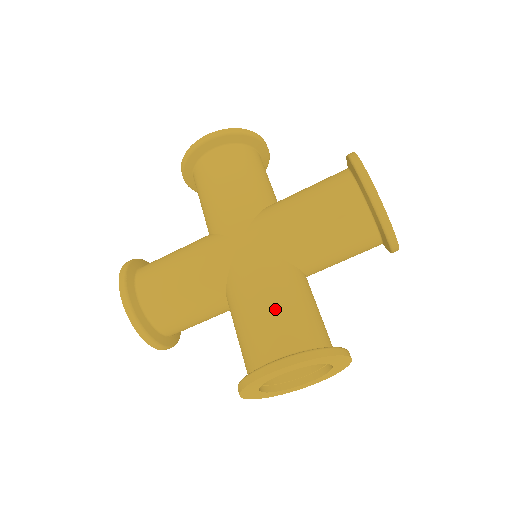
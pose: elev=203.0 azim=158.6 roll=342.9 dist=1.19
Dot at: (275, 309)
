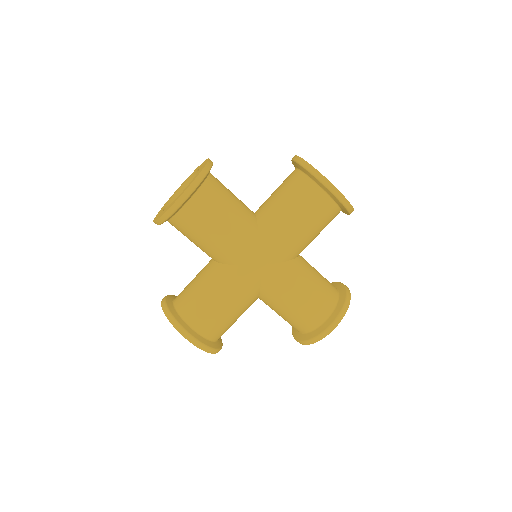
Dot at: (309, 296)
